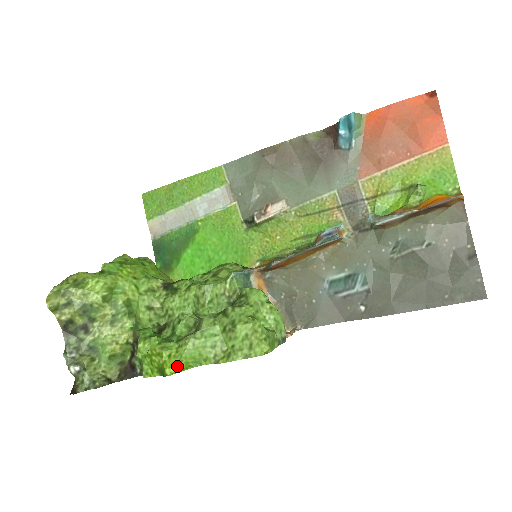
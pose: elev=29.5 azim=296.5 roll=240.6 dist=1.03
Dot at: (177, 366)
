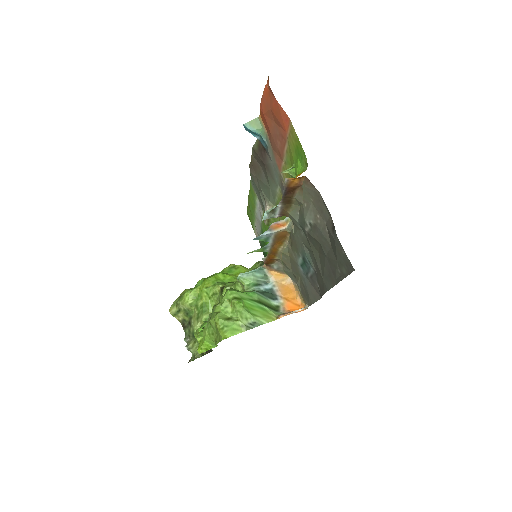
Dot at: (202, 347)
